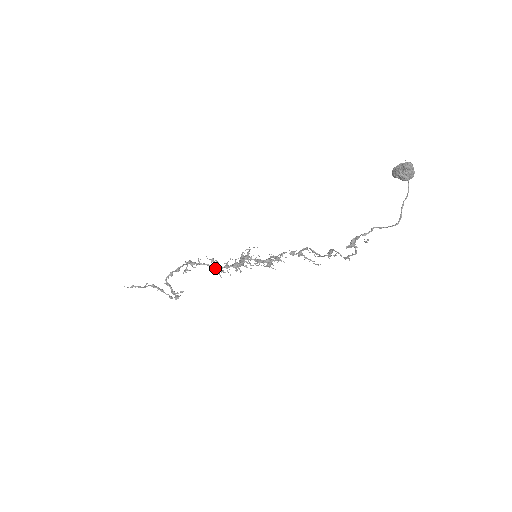
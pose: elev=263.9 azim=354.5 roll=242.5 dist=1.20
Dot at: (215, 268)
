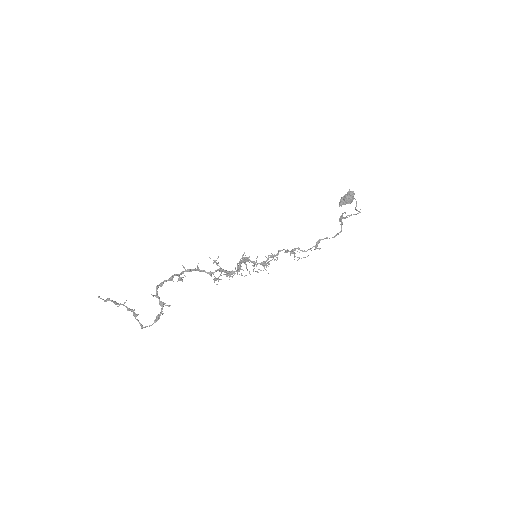
Dot at: (217, 269)
